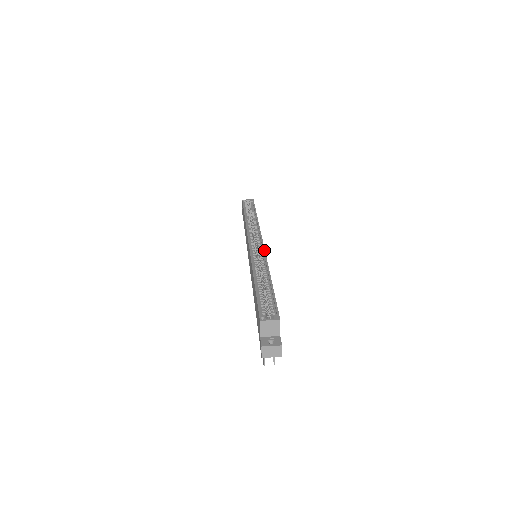
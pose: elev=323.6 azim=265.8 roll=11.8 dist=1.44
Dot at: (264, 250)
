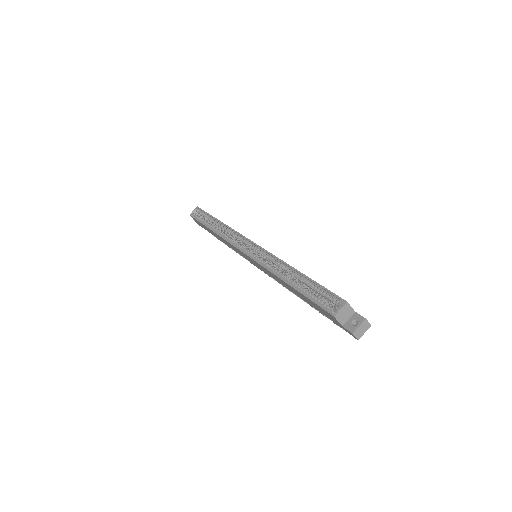
Dot at: (262, 249)
